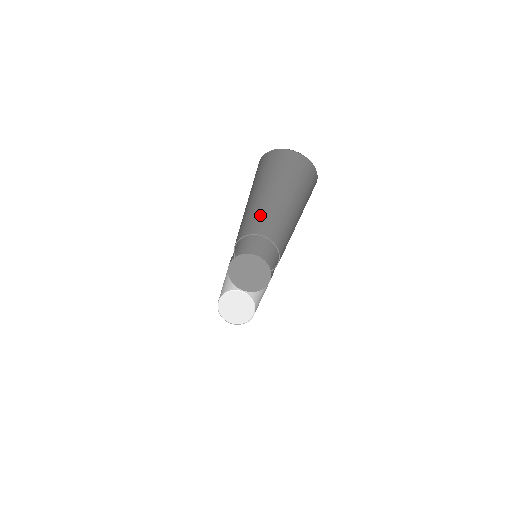
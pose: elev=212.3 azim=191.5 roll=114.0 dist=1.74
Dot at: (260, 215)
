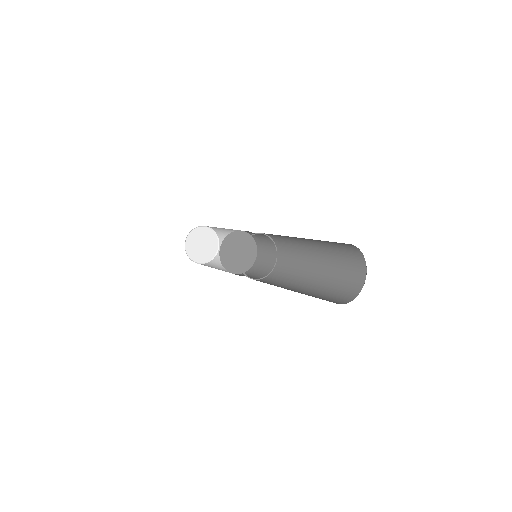
Dot at: (292, 242)
